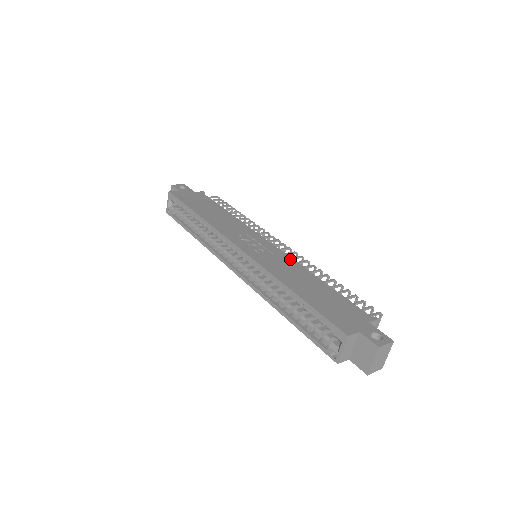
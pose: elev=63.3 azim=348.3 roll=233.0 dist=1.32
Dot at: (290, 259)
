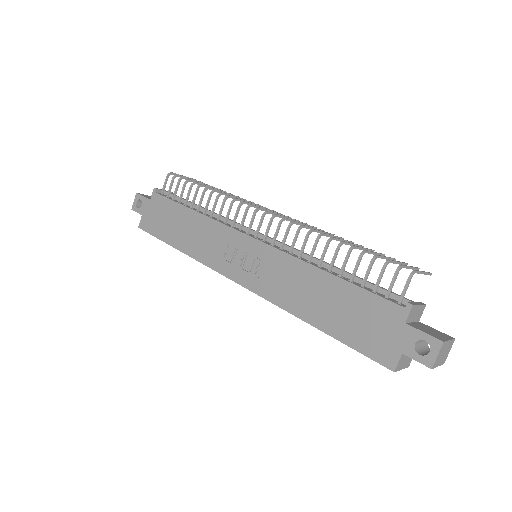
Dot at: (283, 256)
